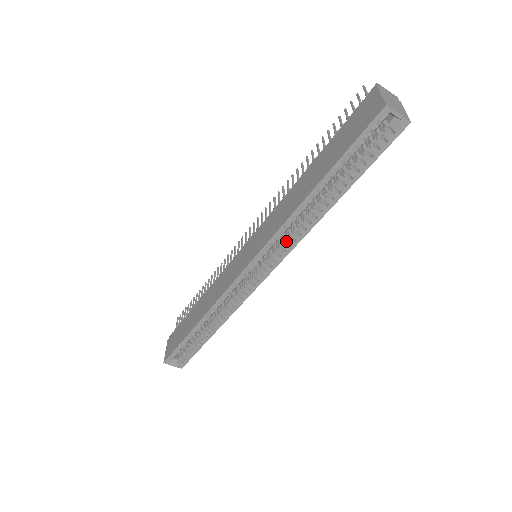
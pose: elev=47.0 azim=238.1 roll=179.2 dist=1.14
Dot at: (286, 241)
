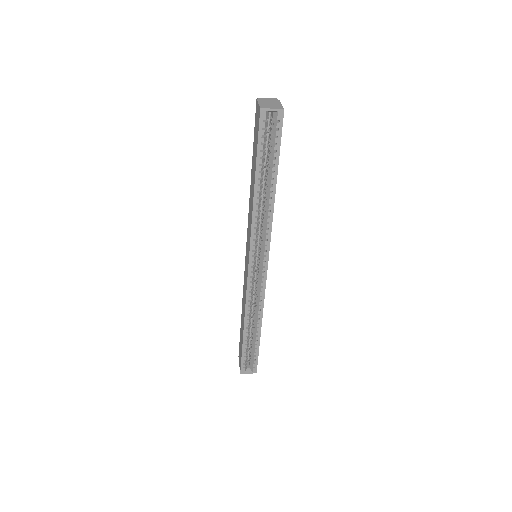
Dot at: (264, 233)
